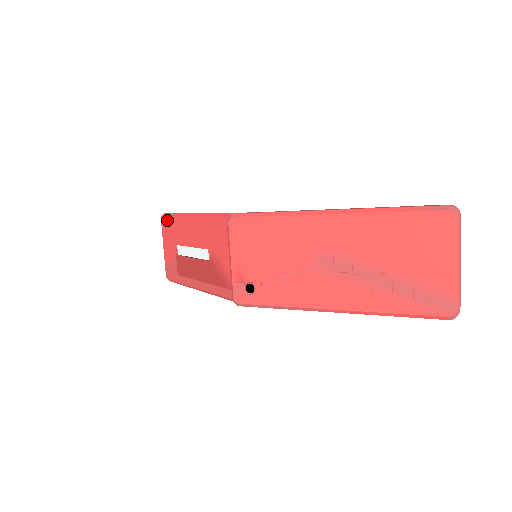
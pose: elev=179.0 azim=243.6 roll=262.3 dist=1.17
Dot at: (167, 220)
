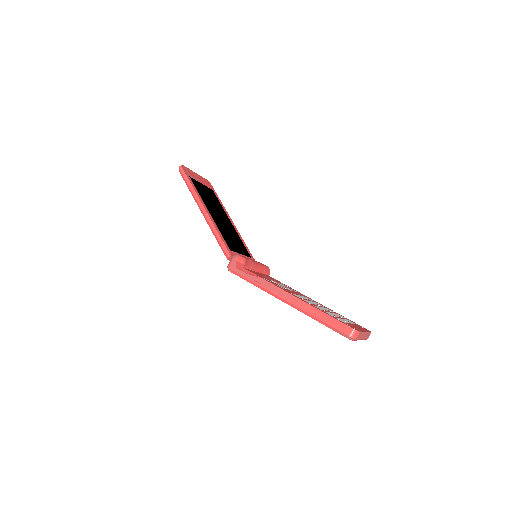
Dot at: occluded
